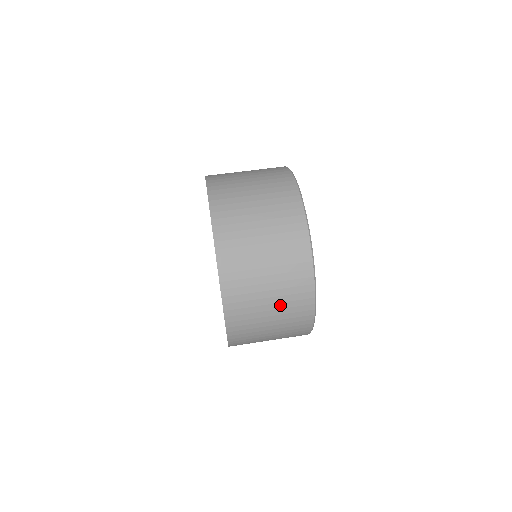
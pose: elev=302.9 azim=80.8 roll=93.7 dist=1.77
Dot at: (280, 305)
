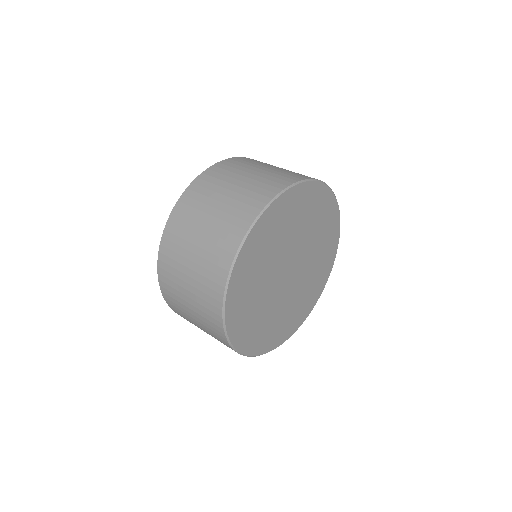
Dot at: (206, 244)
